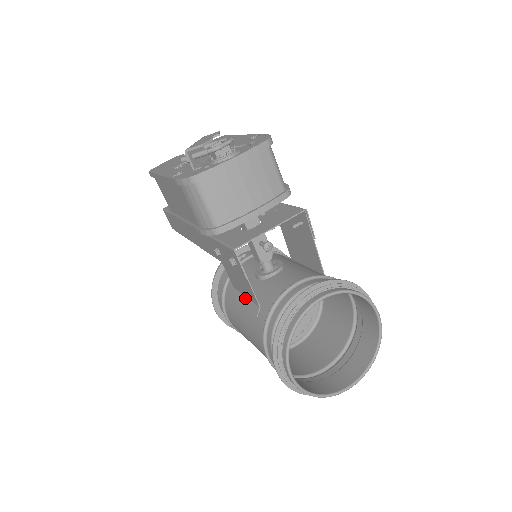
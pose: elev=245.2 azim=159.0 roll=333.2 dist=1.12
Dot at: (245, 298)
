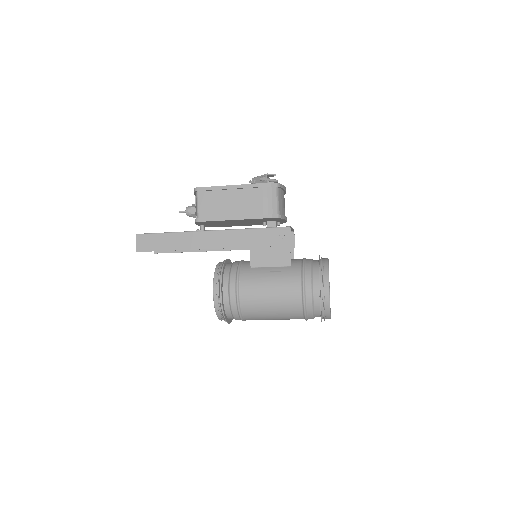
Dot at: (271, 267)
